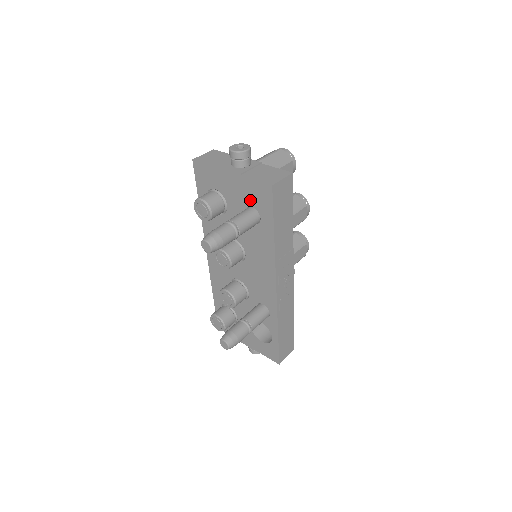
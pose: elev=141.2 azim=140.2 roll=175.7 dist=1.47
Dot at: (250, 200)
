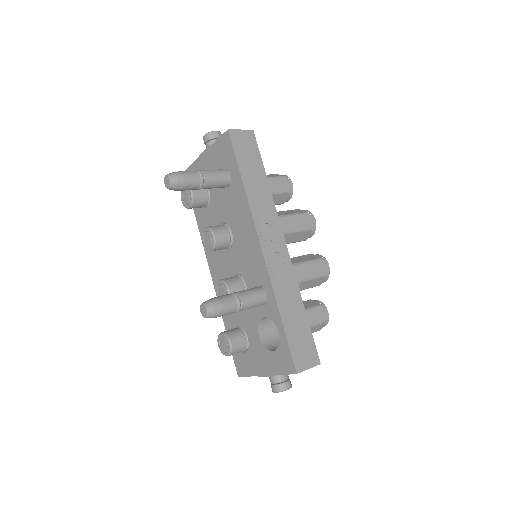
Dot at: (220, 164)
